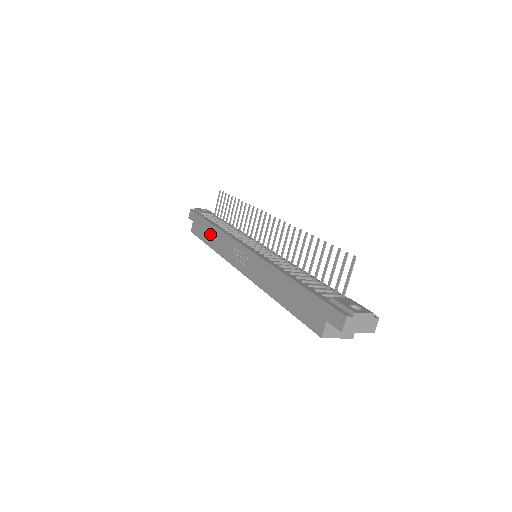
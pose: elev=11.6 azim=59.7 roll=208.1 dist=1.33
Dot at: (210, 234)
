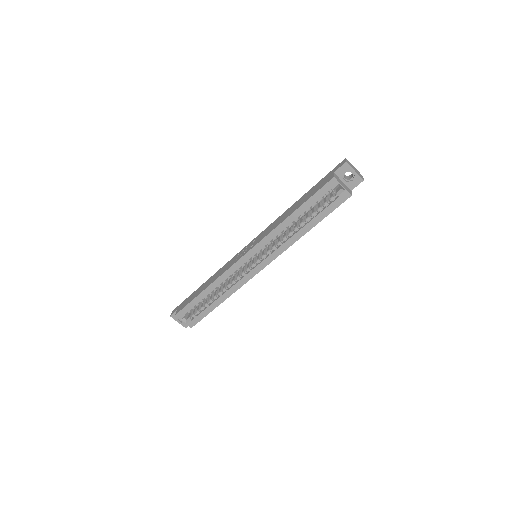
Dot at: (204, 285)
